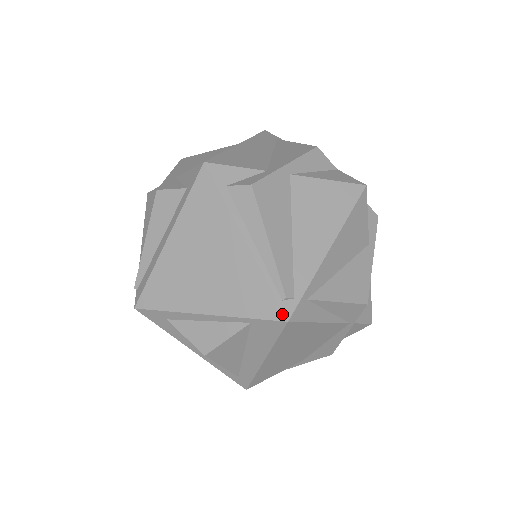
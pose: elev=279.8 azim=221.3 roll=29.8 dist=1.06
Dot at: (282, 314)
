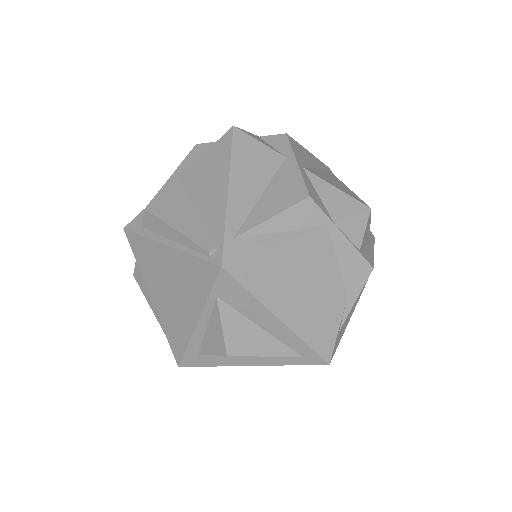
Dot at: (215, 266)
